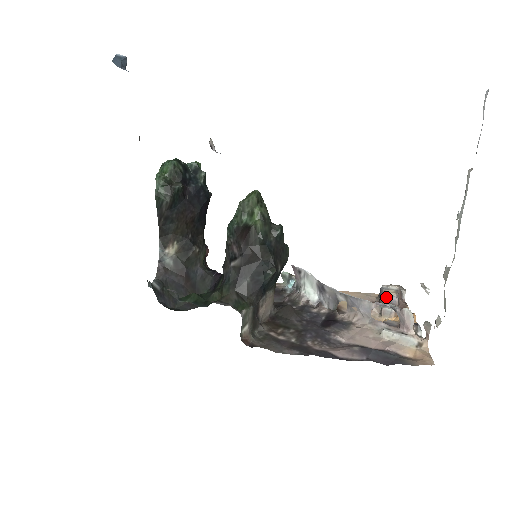
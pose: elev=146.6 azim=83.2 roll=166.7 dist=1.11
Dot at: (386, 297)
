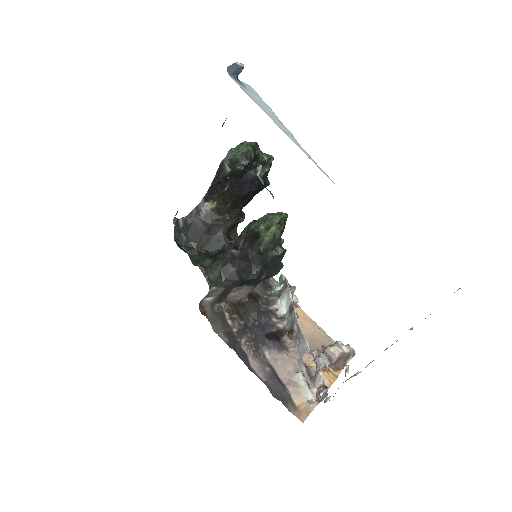
Dot at: (330, 351)
